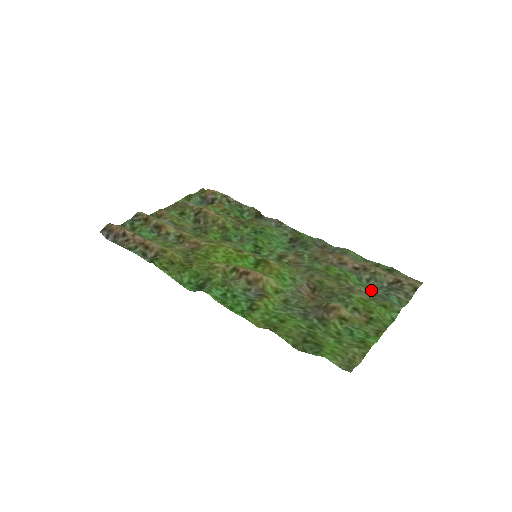
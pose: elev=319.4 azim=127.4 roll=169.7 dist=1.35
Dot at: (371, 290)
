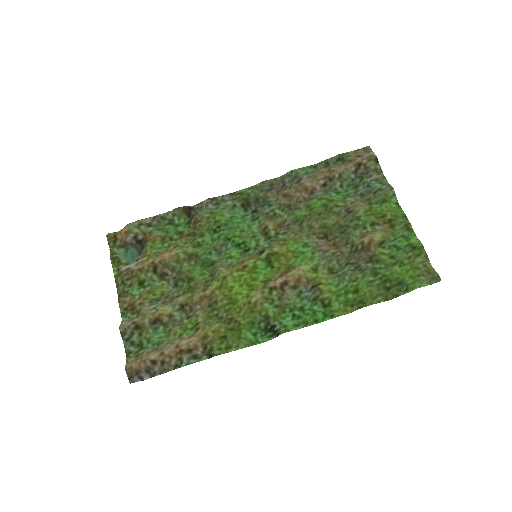
Dot at: (356, 194)
